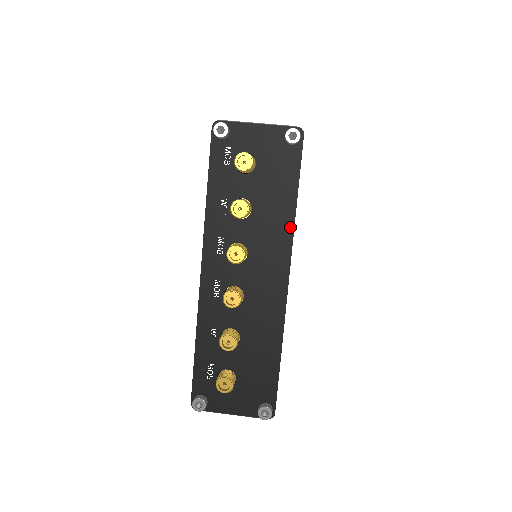
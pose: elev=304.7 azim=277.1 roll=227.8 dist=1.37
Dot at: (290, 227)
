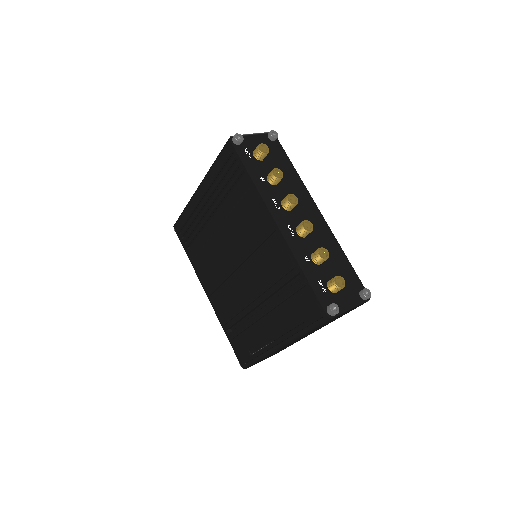
Dot at: (301, 182)
